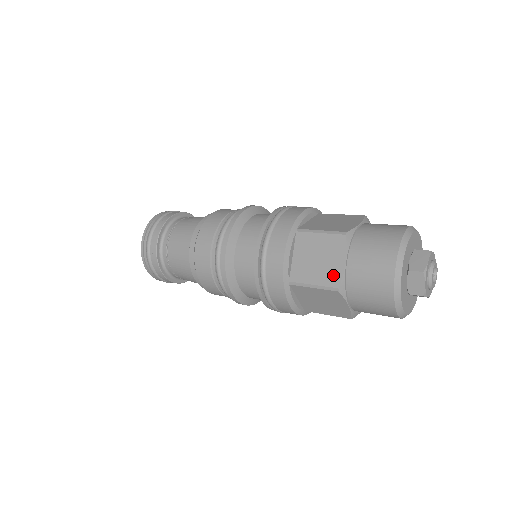
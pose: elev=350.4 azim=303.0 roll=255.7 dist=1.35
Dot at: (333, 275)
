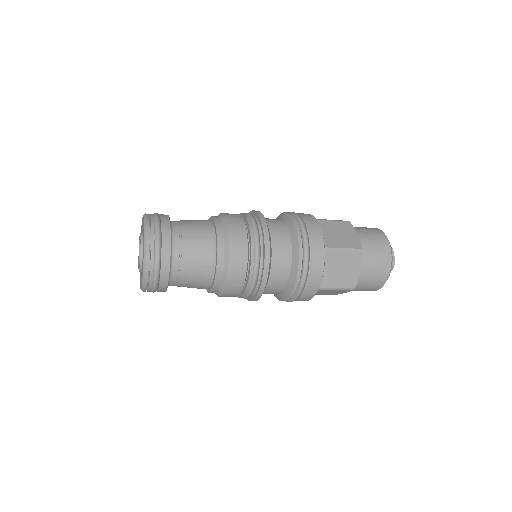
Dot at: (354, 242)
